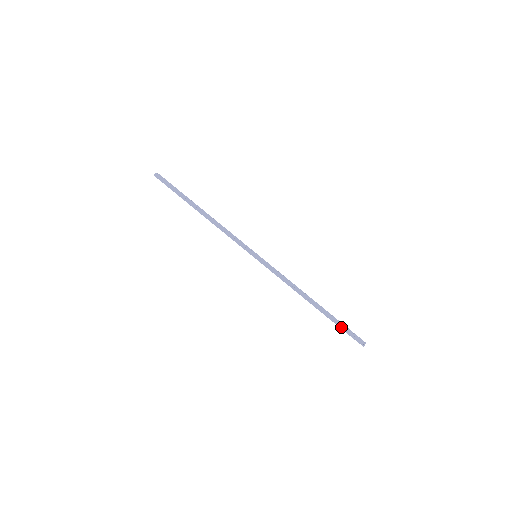
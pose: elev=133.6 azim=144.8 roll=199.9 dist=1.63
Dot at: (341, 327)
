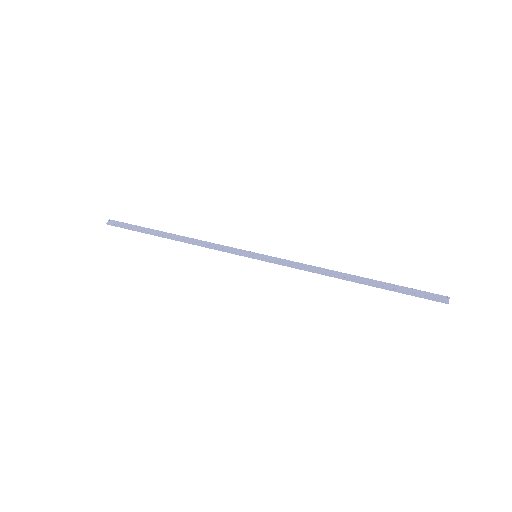
Dot at: (404, 292)
